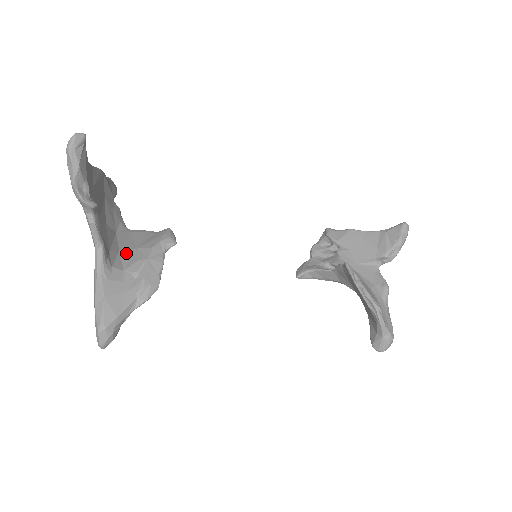
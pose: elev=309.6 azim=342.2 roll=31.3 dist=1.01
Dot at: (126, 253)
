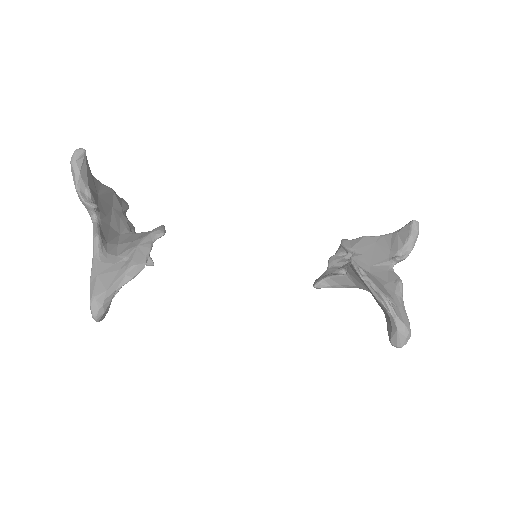
Dot at: (123, 245)
